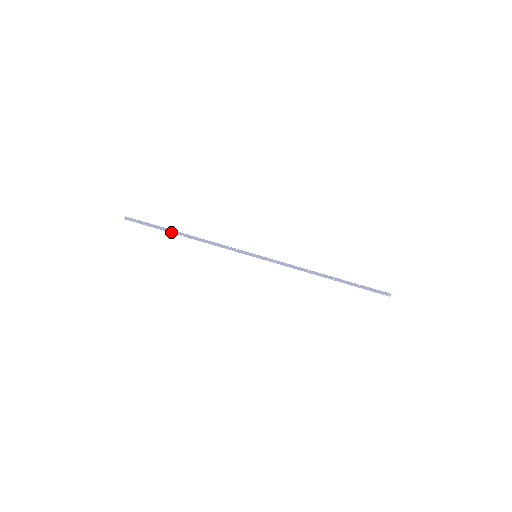
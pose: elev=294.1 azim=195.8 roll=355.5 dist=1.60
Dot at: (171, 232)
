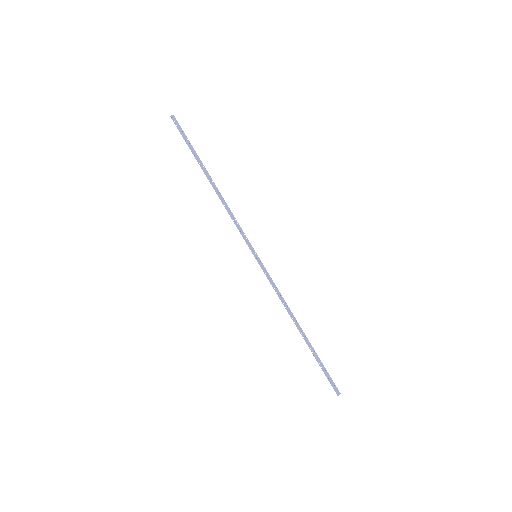
Dot at: (201, 166)
